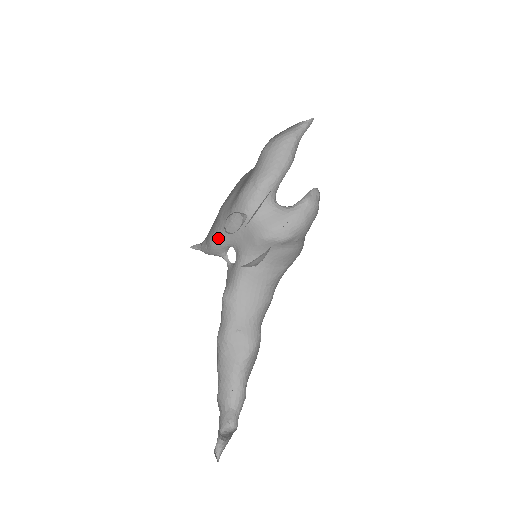
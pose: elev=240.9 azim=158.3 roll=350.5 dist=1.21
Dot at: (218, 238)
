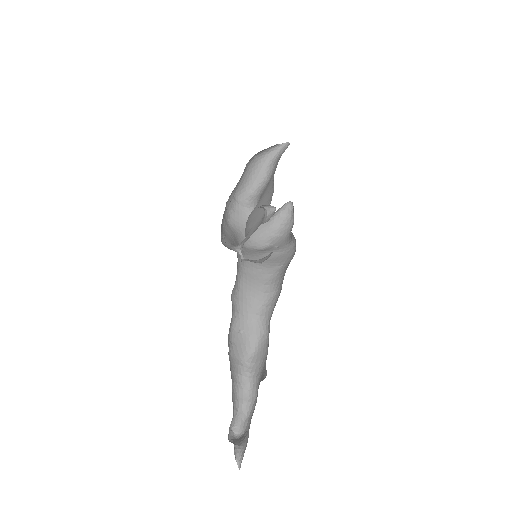
Dot at: occluded
